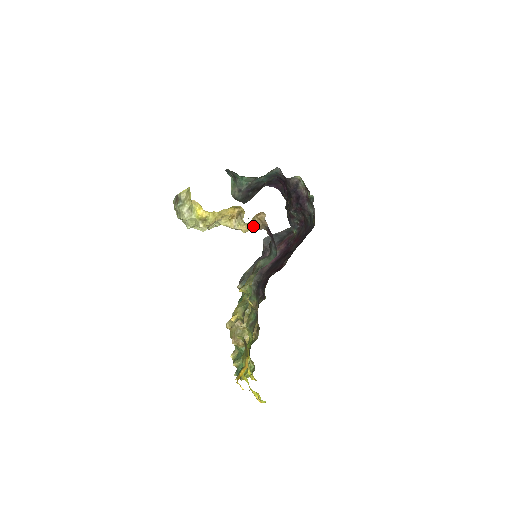
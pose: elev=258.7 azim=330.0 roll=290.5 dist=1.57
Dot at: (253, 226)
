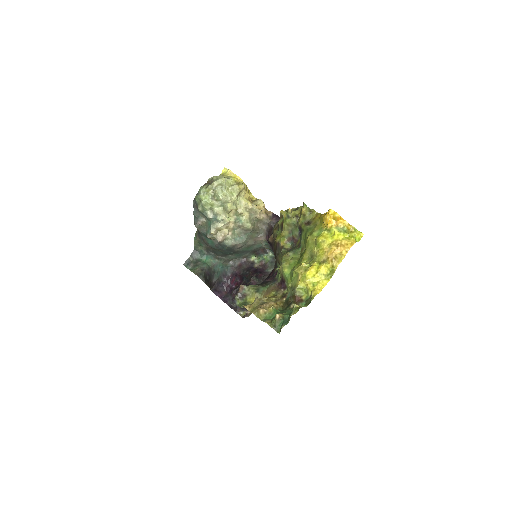
Dot at: (264, 209)
